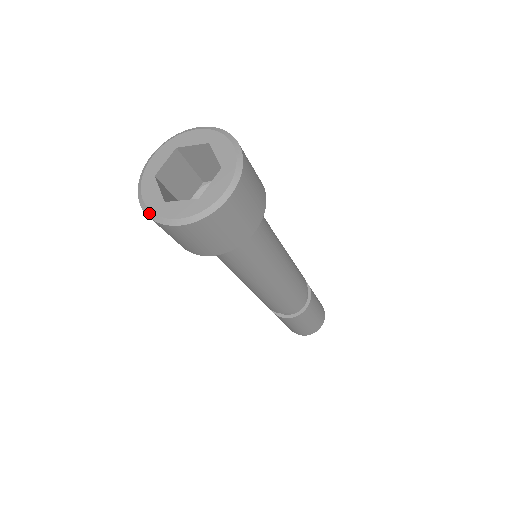
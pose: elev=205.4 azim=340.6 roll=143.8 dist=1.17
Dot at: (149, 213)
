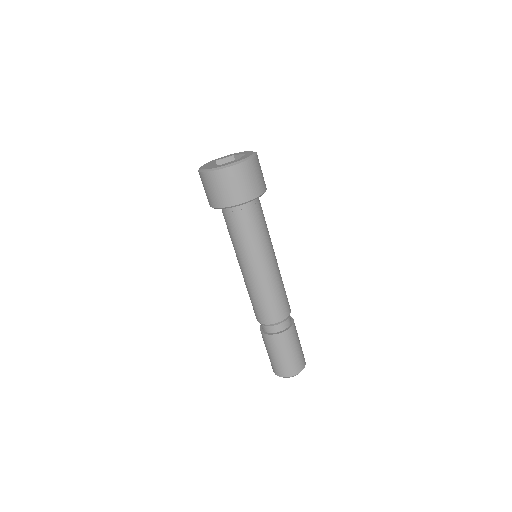
Dot at: (199, 169)
